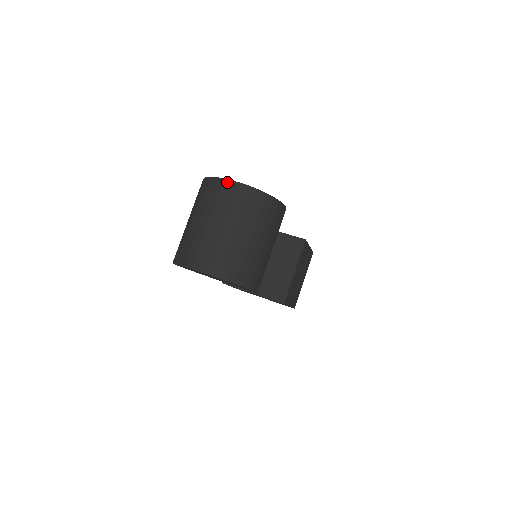
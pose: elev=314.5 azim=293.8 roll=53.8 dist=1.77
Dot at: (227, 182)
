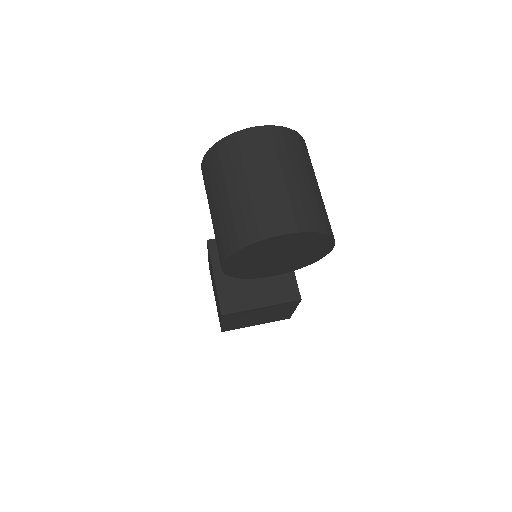
Dot at: (254, 130)
